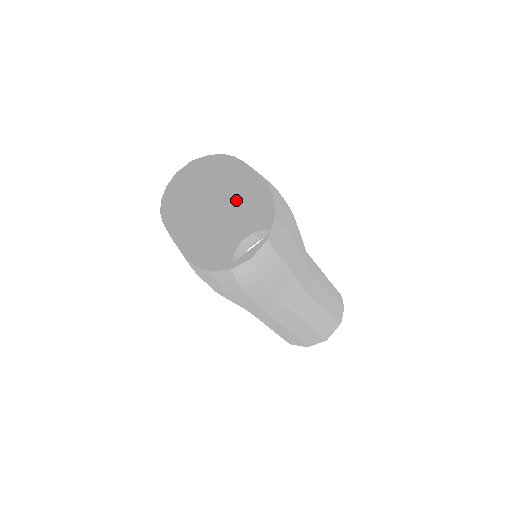
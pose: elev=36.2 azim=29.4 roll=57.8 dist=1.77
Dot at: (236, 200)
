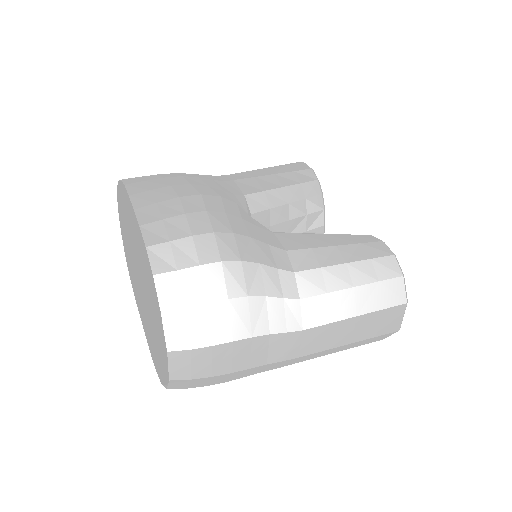
Dot at: occluded
